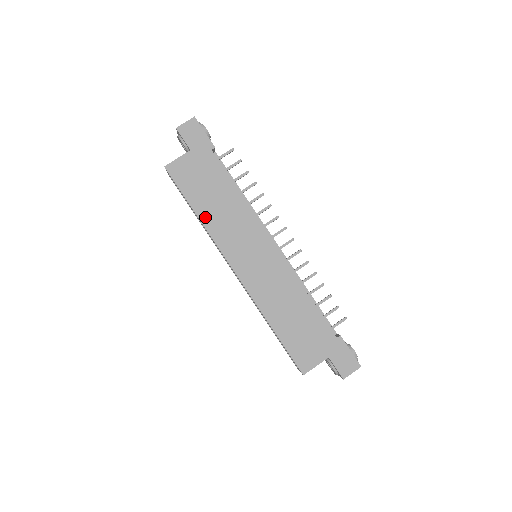
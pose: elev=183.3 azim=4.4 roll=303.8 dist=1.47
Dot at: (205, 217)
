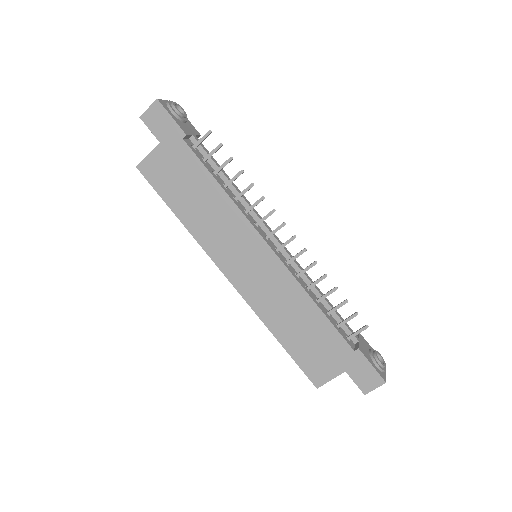
Dot at: (188, 221)
